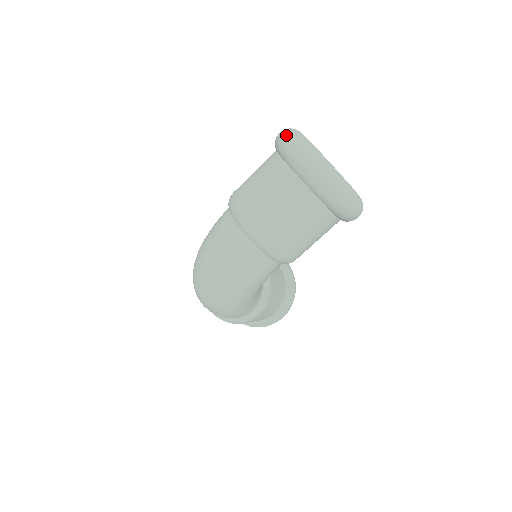
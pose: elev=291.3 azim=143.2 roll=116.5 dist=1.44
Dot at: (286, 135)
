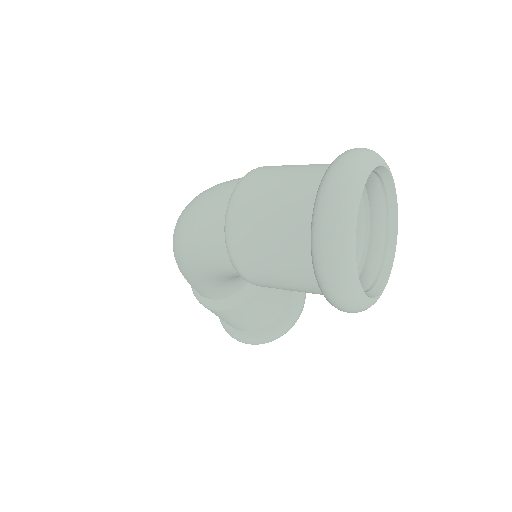
Dot at: (357, 149)
